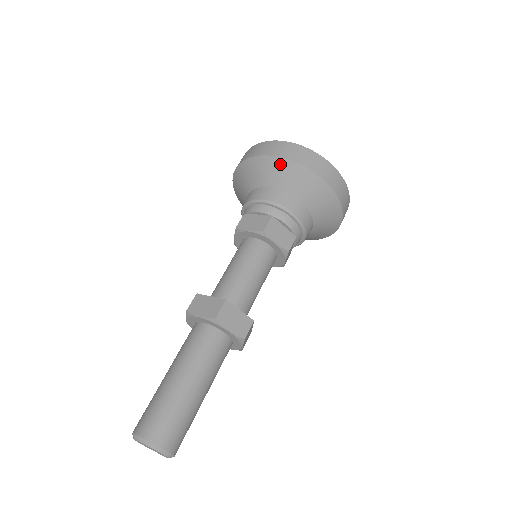
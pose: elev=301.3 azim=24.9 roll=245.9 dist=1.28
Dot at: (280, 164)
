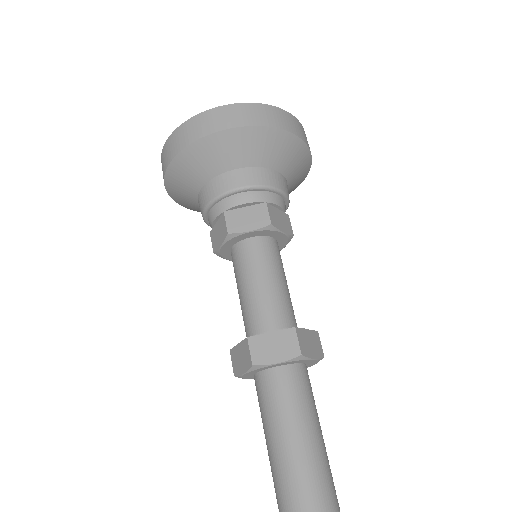
Dot at: (182, 162)
